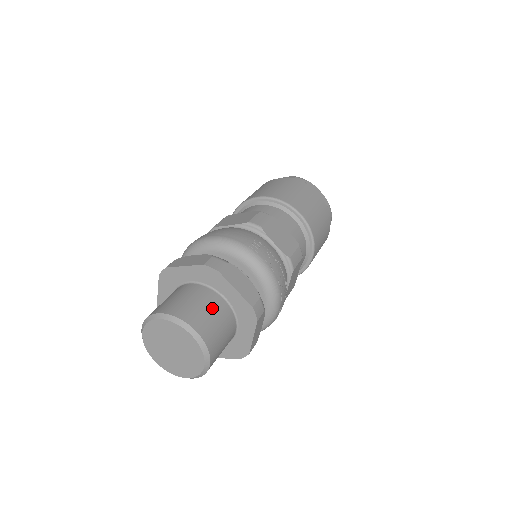
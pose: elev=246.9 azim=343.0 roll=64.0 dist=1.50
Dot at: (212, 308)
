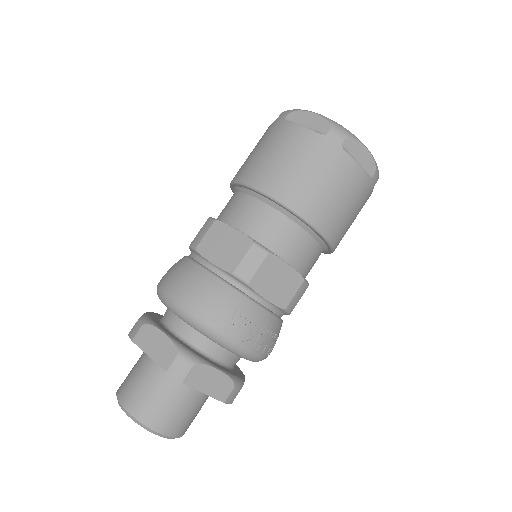
Dot at: (180, 402)
